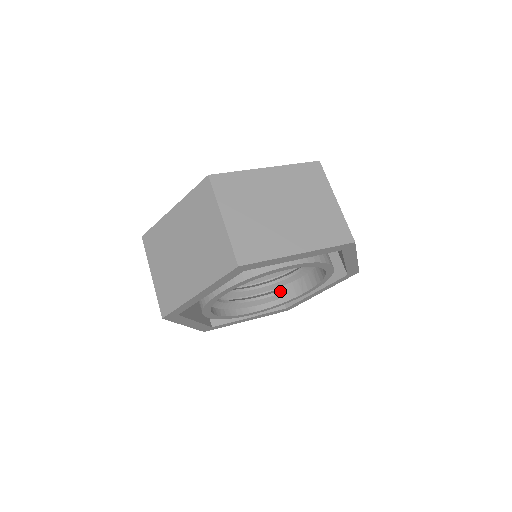
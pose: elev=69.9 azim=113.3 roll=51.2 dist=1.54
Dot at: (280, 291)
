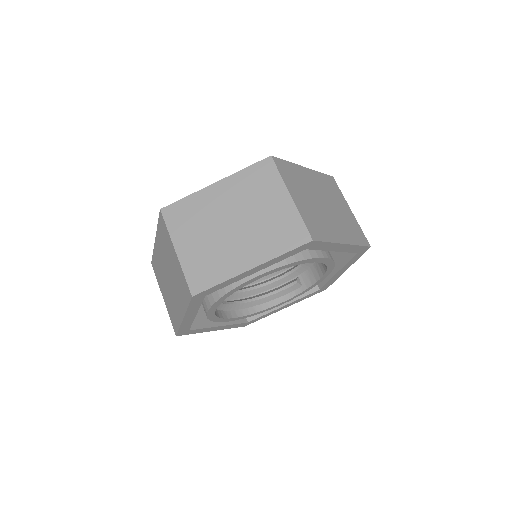
Dot at: (302, 278)
